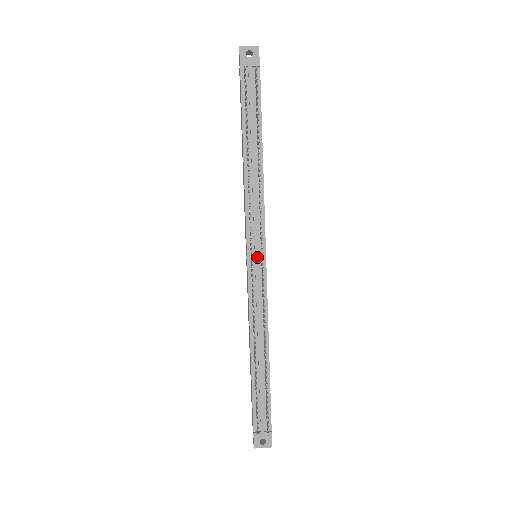
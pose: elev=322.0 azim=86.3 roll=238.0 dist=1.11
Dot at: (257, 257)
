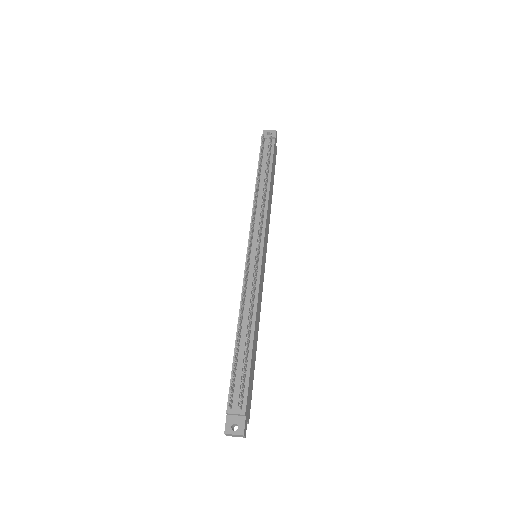
Dot at: (255, 250)
